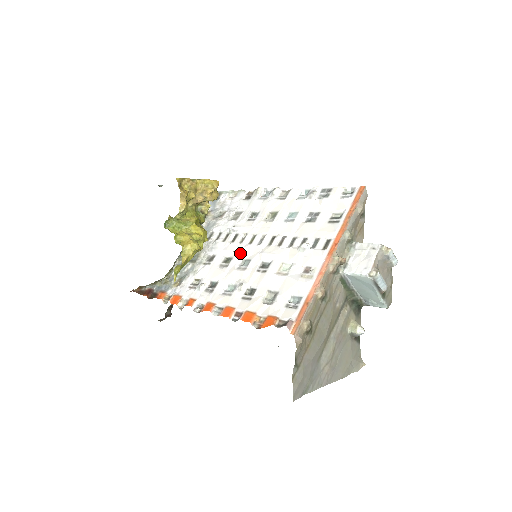
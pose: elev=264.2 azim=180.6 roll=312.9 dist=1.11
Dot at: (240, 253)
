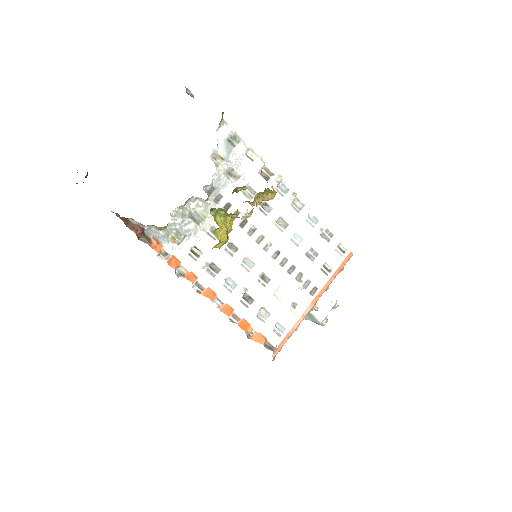
Dot at: (247, 248)
